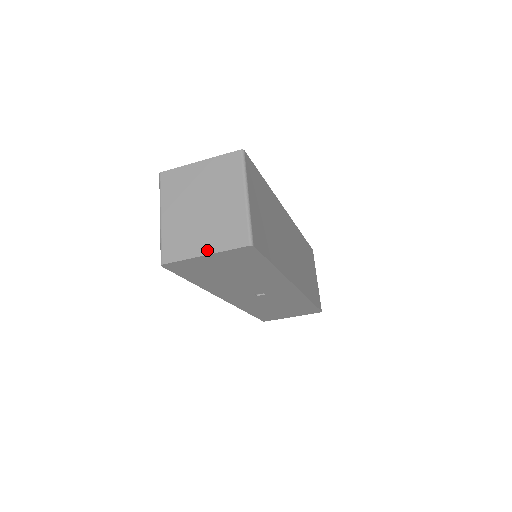
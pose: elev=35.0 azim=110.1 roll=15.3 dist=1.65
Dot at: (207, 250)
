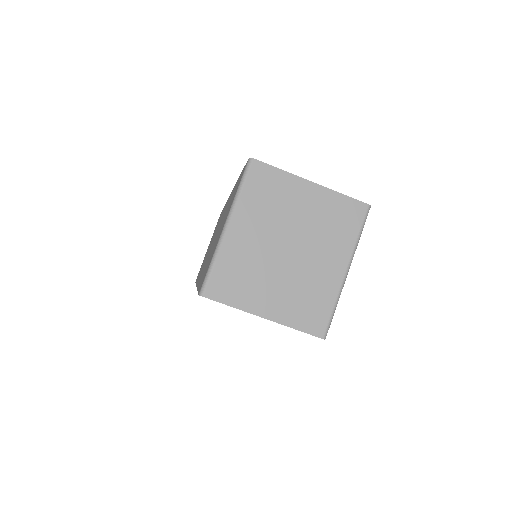
Dot at: (270, 313)
